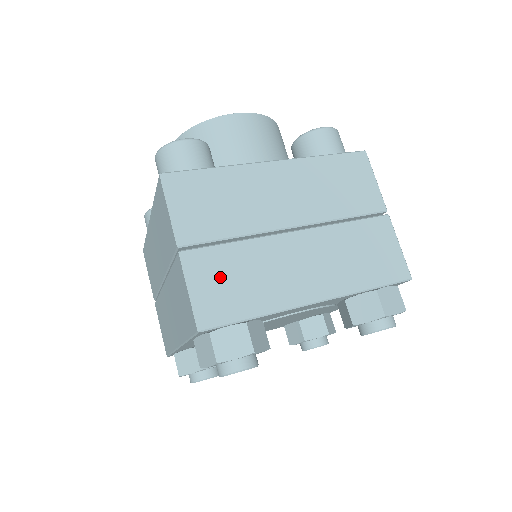
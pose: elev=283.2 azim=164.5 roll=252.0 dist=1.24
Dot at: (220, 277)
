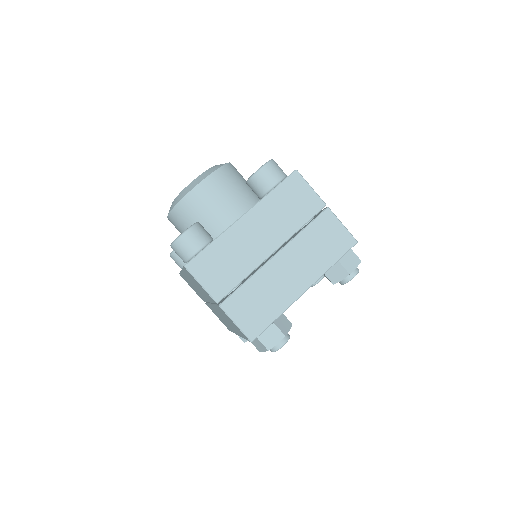
Dot at: (248, 307)
